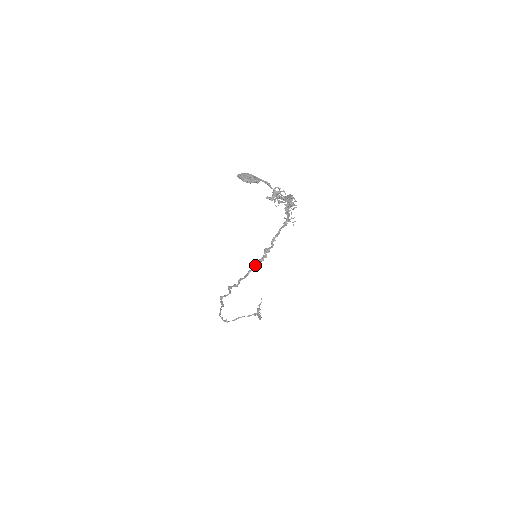
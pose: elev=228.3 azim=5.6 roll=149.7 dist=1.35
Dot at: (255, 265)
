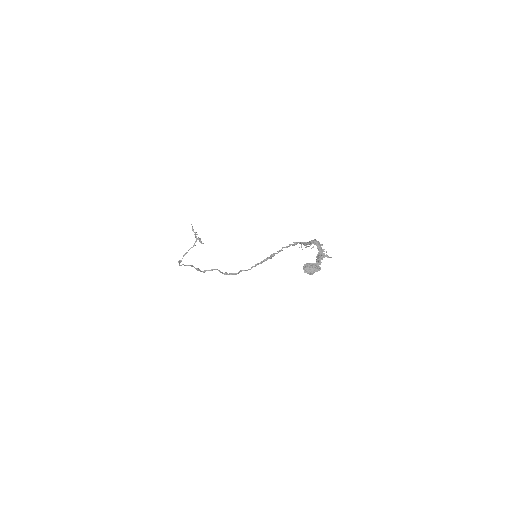
Dot at: (259, 263)
